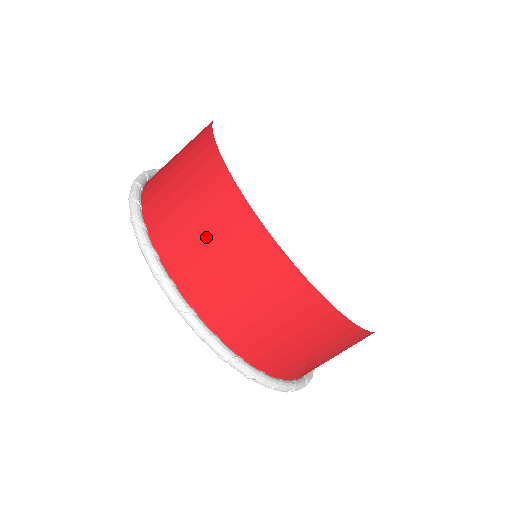
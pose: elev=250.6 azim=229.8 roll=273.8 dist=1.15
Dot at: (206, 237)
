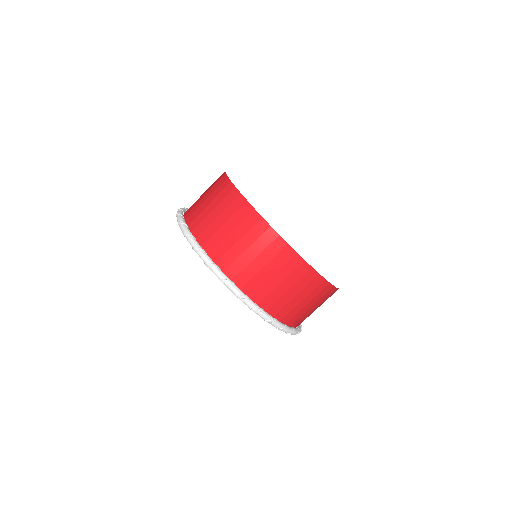
Dot at: (250, 252)
